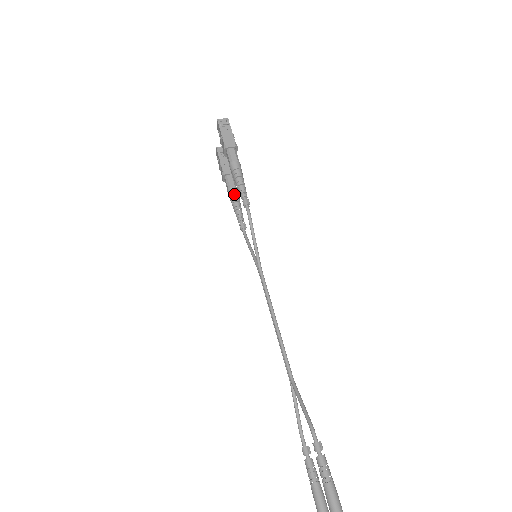
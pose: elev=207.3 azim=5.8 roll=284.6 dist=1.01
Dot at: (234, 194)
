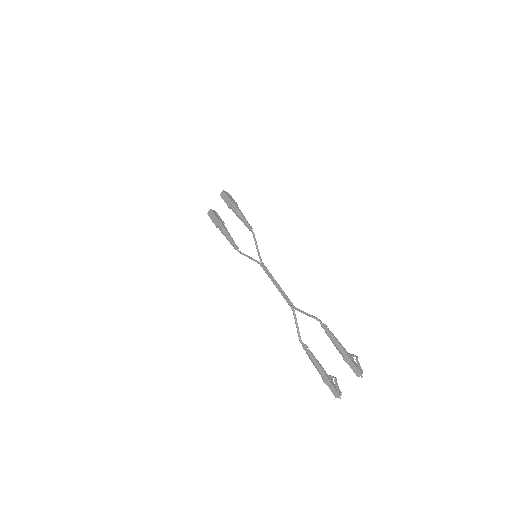
Dot at: (228, 232)
